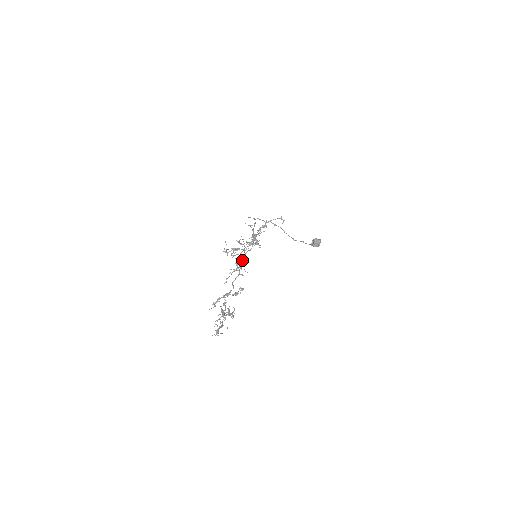
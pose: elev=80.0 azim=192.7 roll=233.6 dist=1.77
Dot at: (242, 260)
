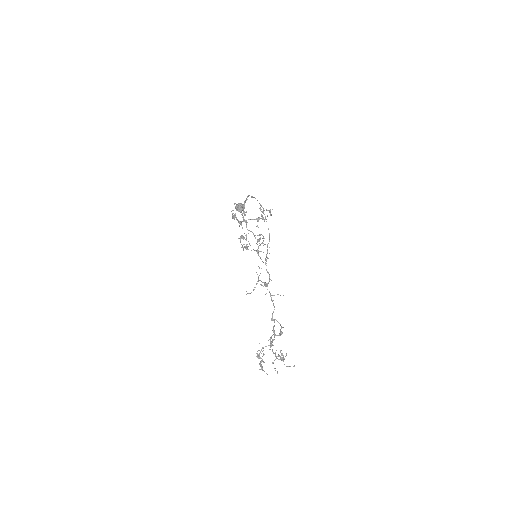
Dot at: (270, 279)
